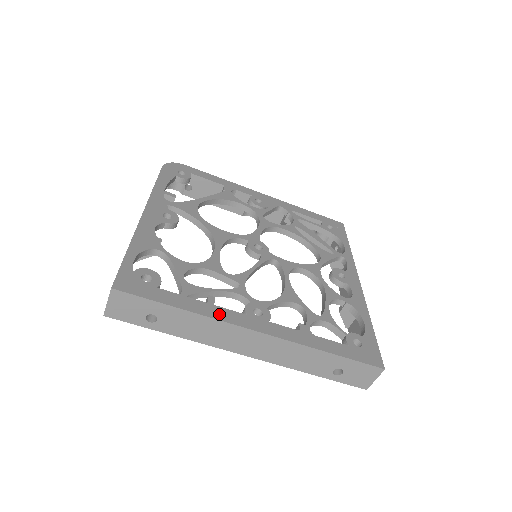
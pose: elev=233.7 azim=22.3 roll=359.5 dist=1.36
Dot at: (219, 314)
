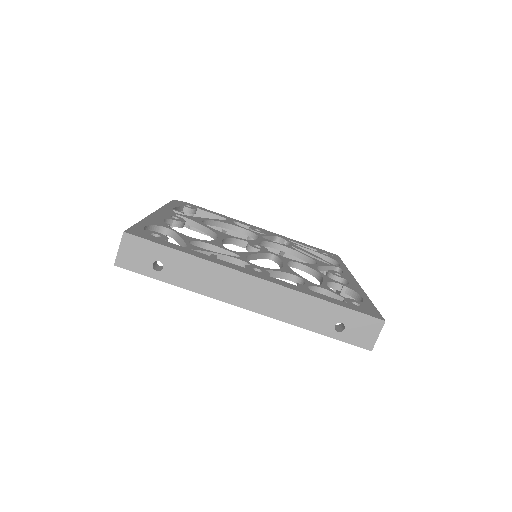
Dot at: (221, 262)
